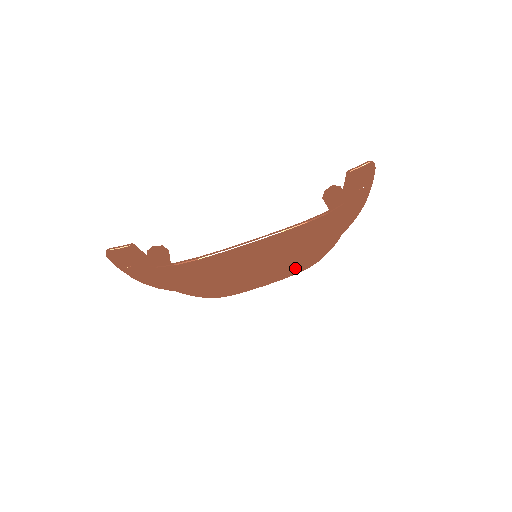
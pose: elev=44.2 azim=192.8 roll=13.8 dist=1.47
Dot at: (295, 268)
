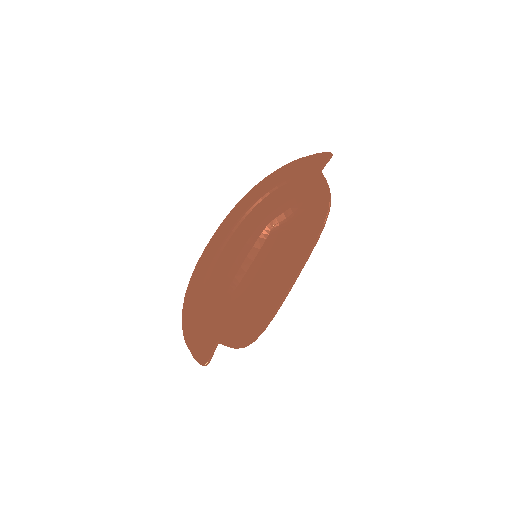
Dot at: (276, 245)
